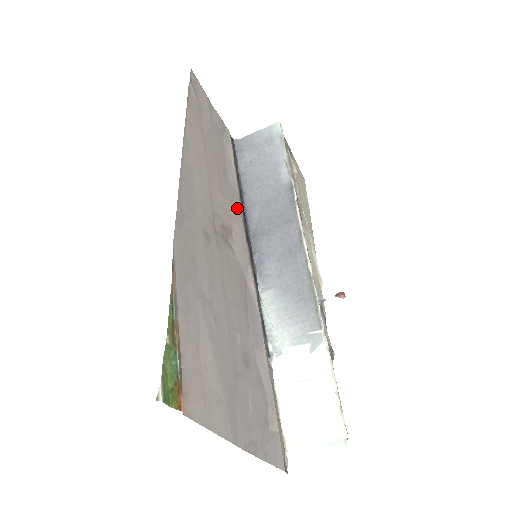
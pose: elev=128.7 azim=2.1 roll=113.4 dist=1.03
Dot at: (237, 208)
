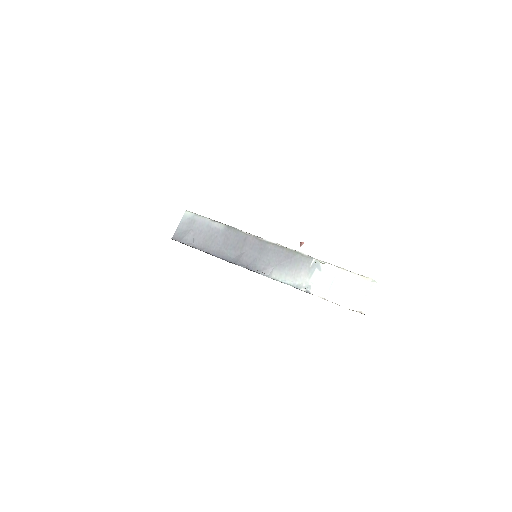
Dot at: occluded
